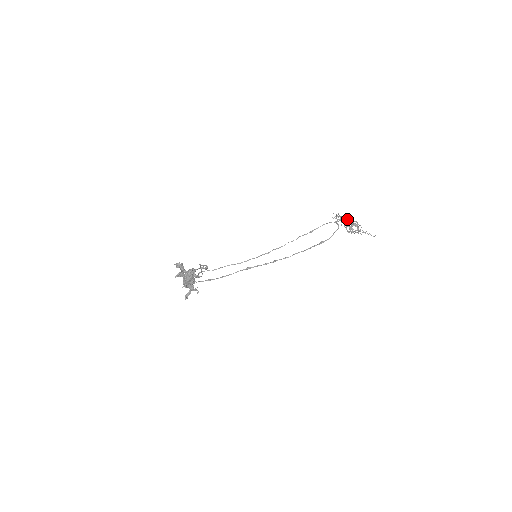
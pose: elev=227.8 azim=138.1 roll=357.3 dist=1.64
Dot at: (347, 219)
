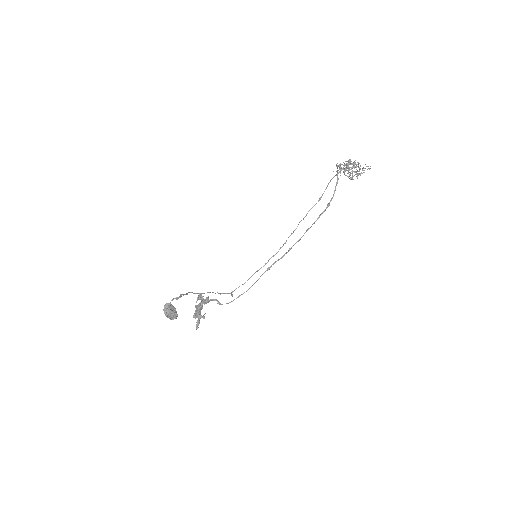
Dot at: (345, 165)
